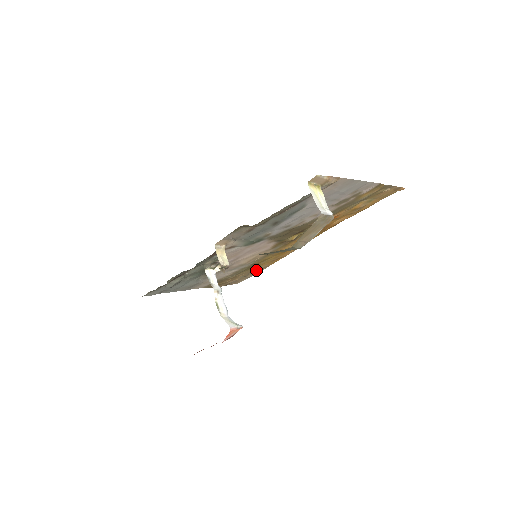
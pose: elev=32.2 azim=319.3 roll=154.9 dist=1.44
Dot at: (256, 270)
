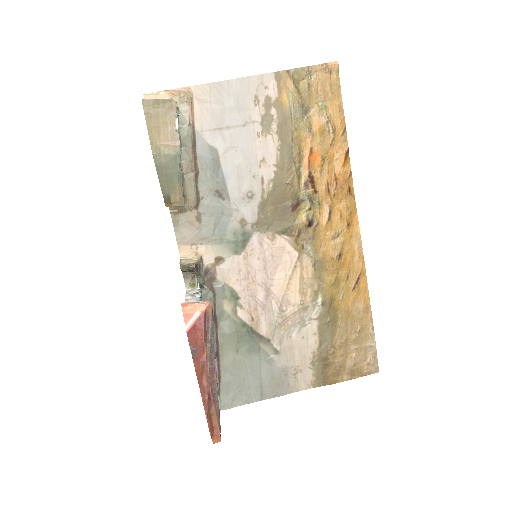
Dot at: (359, 321)
